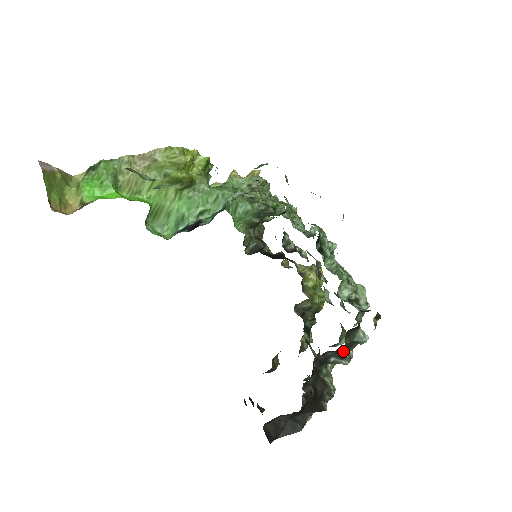
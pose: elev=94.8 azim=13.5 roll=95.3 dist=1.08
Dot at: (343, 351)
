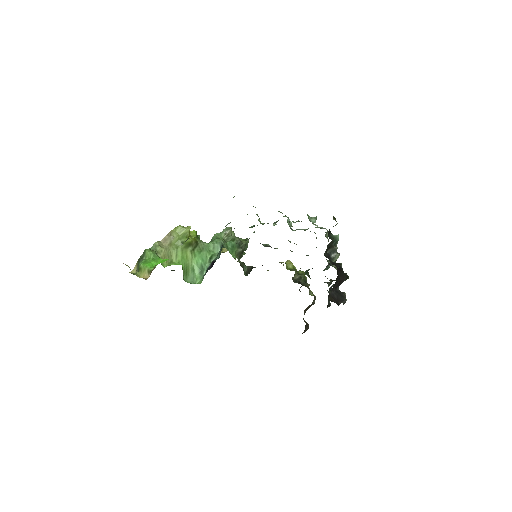
Dot at: (333, 245)
